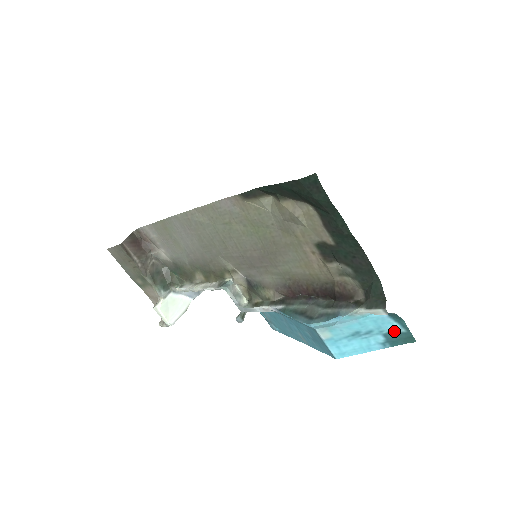
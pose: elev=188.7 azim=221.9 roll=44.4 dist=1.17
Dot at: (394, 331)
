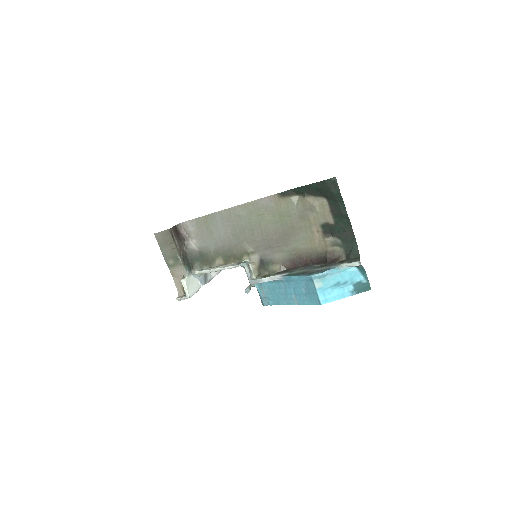
Dot at: (360, 282)
